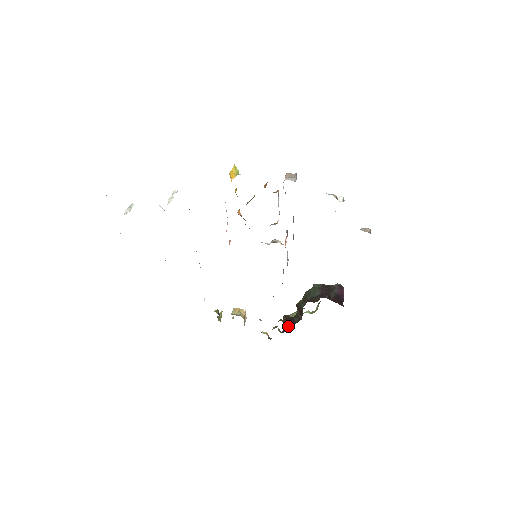
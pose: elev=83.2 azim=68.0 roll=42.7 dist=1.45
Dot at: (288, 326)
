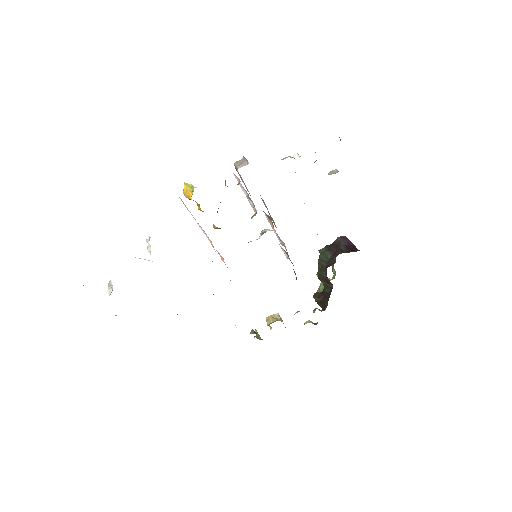
Dot at: (325, 301)
